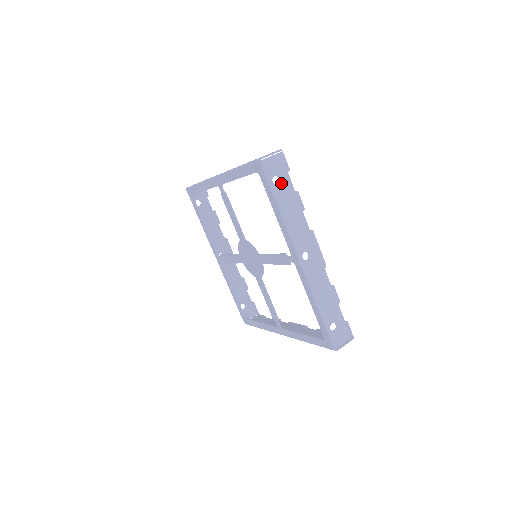
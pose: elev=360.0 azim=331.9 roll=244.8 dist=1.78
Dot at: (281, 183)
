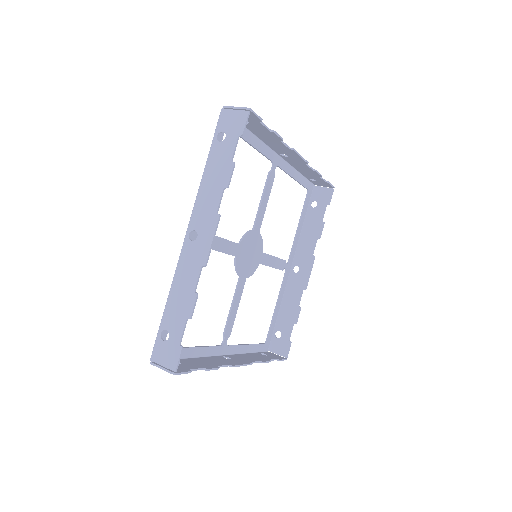
Dot at: (224, 143)
